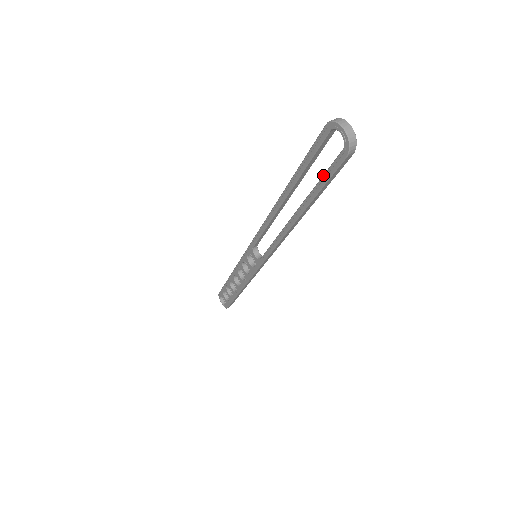
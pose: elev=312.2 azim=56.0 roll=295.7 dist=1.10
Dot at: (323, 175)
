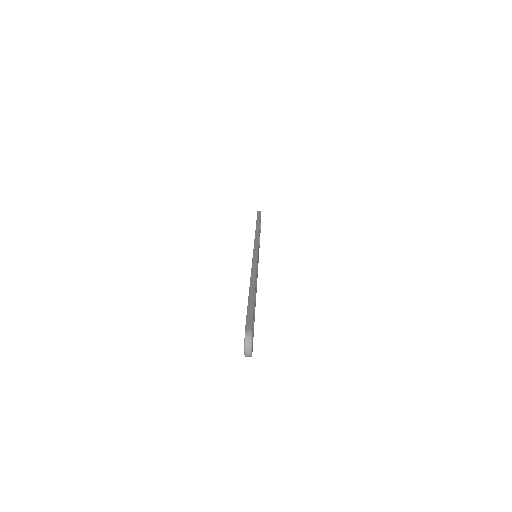
Dot at: occluded
